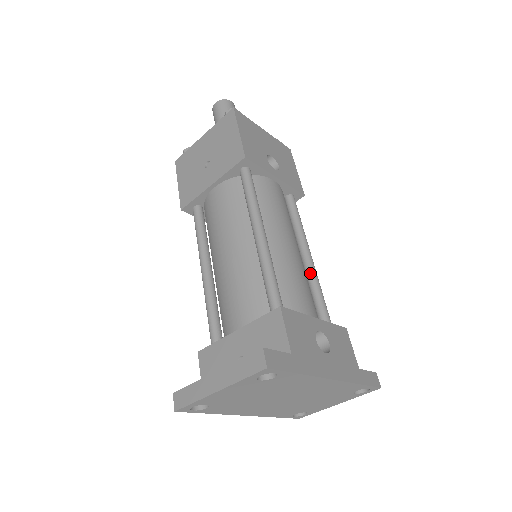
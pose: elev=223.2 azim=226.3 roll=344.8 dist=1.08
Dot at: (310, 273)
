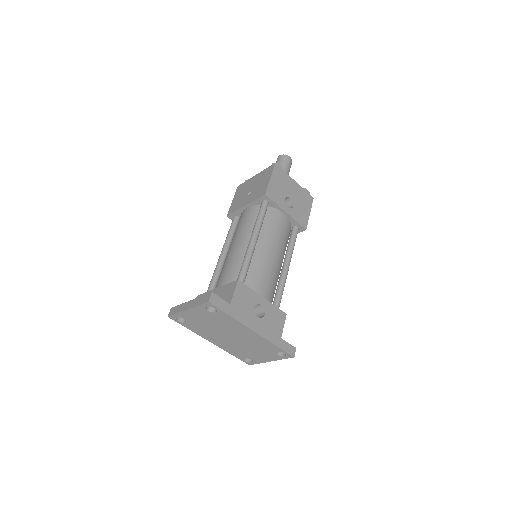
Dot at: (282, 276)
